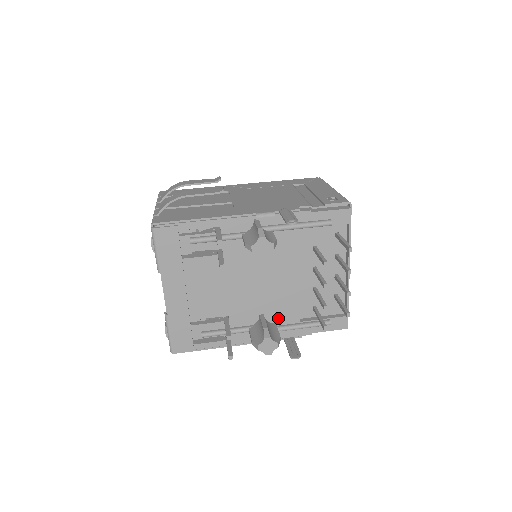
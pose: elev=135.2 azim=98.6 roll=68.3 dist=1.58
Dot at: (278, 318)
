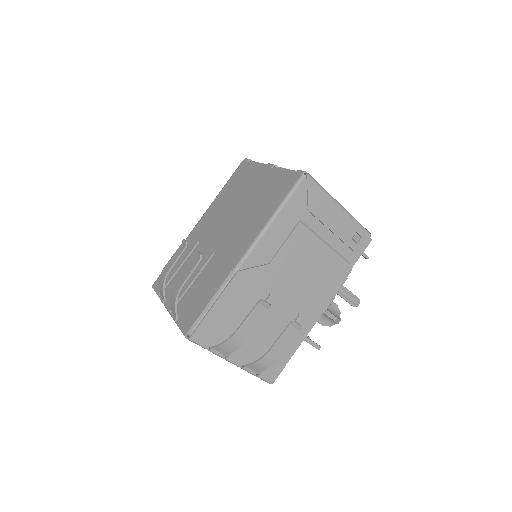
Dot at: occluded
